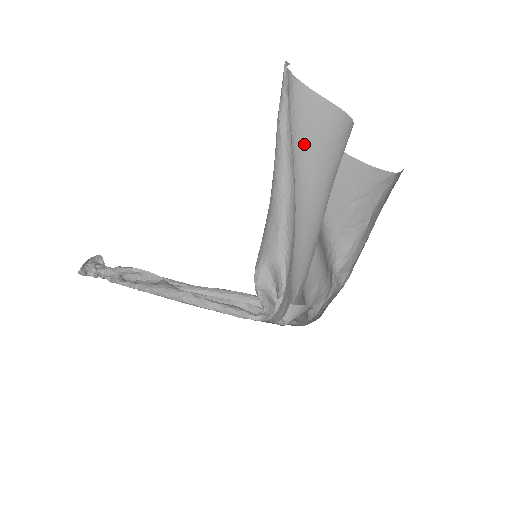
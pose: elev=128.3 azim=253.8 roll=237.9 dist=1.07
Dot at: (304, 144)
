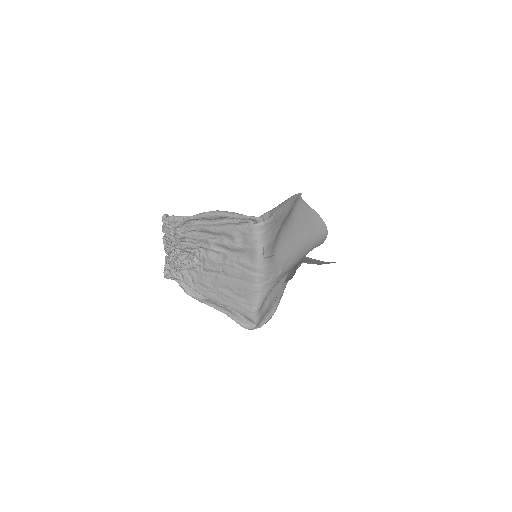
Dot at: (300, 217)
